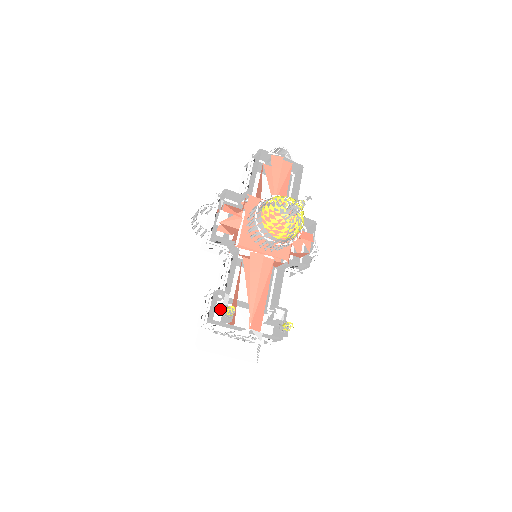
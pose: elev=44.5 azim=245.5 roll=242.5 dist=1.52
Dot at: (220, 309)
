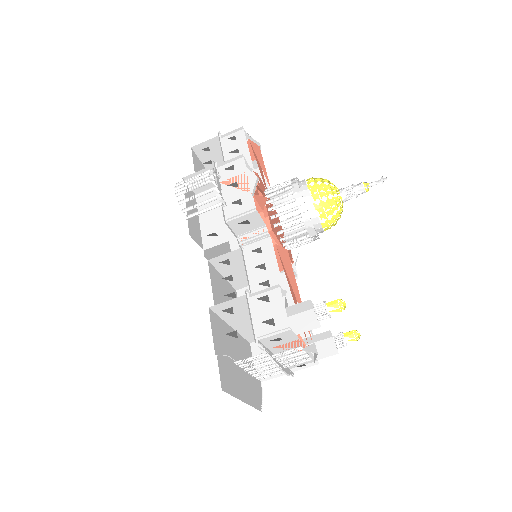
Dot at: occluded
